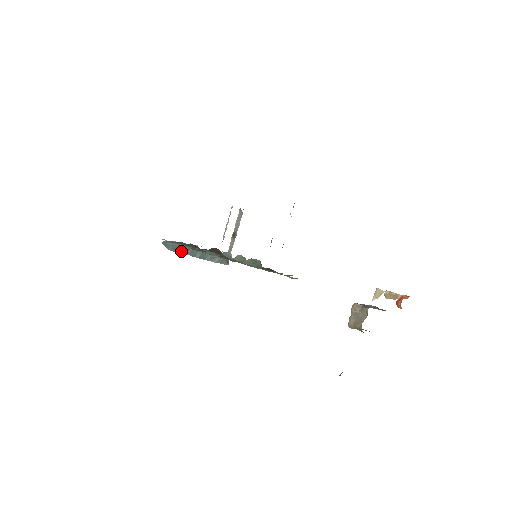
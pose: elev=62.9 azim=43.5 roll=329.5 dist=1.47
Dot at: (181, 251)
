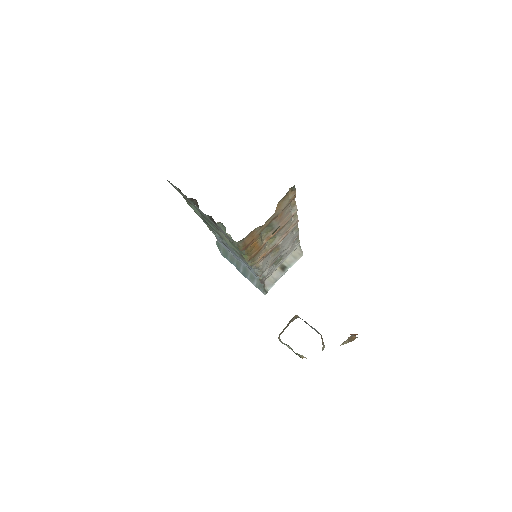
Dot at: (229, 259)
